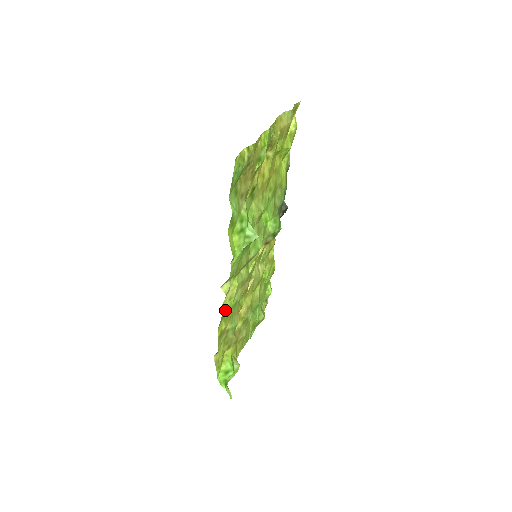
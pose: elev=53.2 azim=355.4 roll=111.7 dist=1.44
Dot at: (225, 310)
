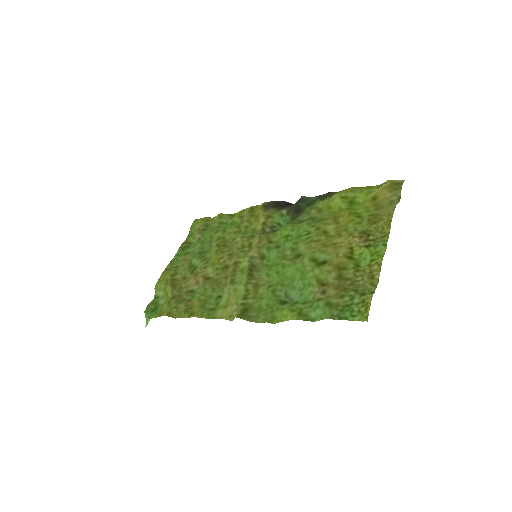
Dot at: (215, 313)
